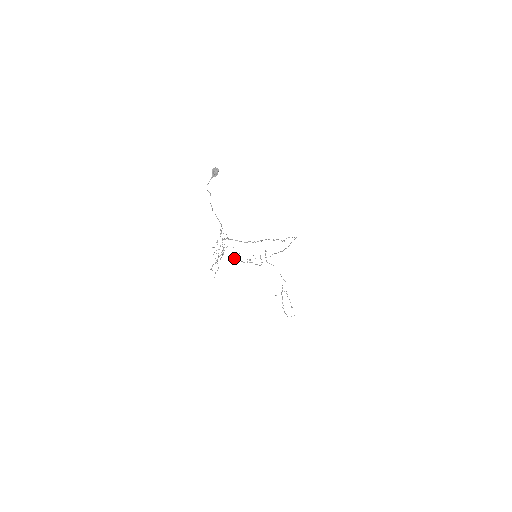
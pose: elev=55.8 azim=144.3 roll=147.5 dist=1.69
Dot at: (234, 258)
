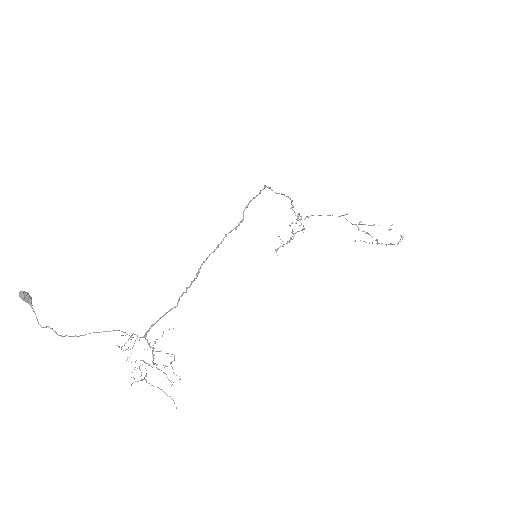
Dot at: (276, 249)
